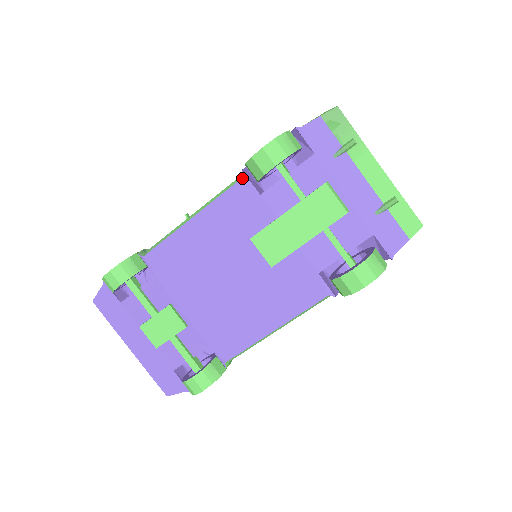
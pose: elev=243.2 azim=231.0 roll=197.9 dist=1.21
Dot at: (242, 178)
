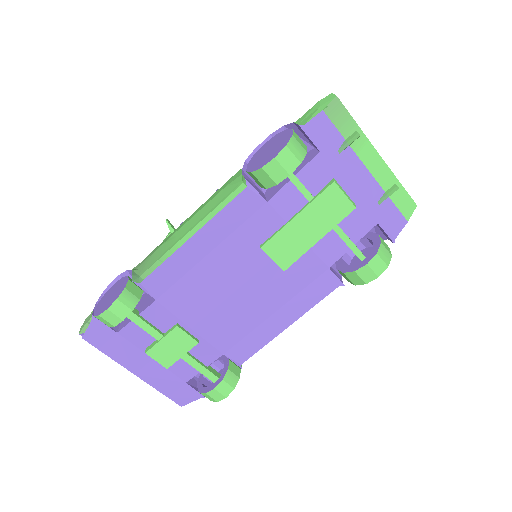
Dot at: (247, 187)
